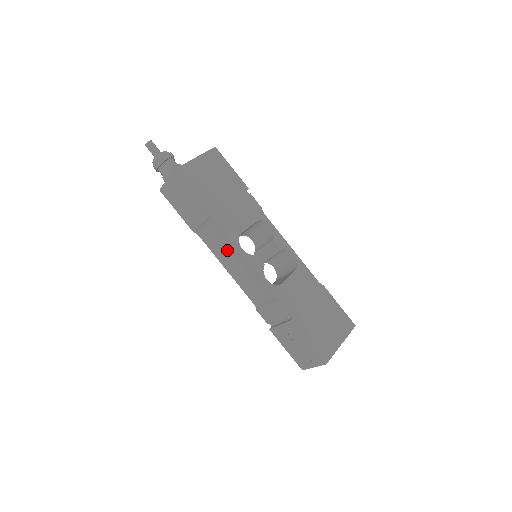
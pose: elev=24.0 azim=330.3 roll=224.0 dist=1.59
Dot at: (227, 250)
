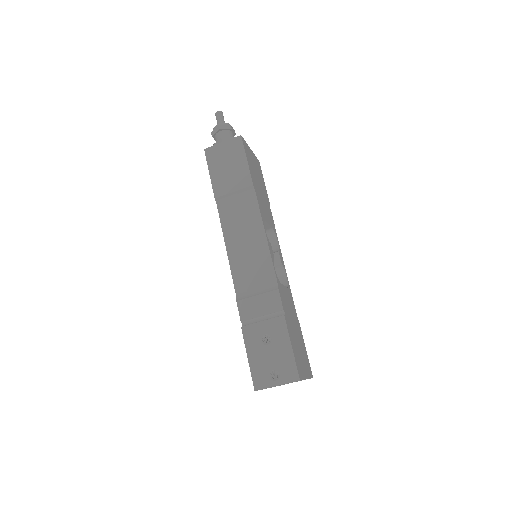
Dot at: (246, 225)
